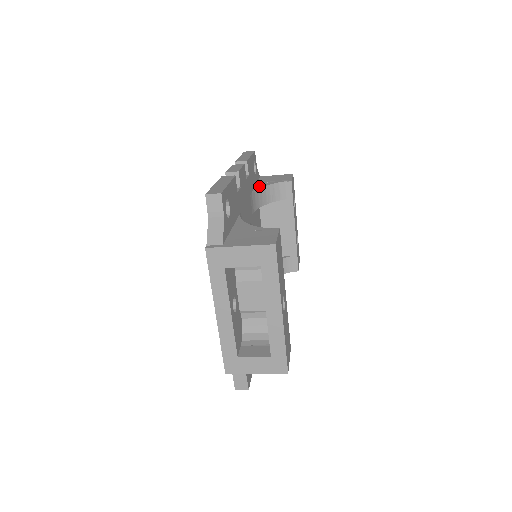
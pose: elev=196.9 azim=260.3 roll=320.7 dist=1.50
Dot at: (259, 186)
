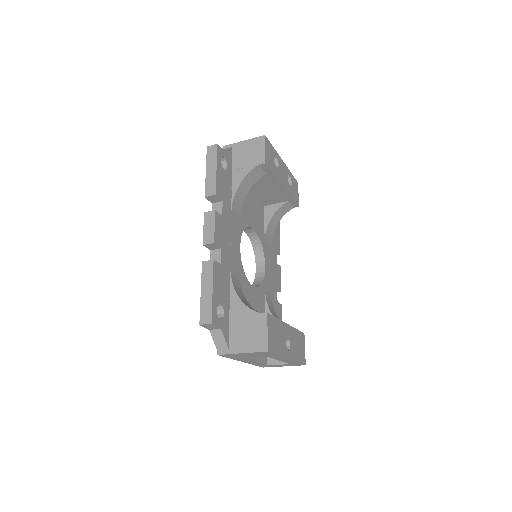
Dot at: (235, 183)
